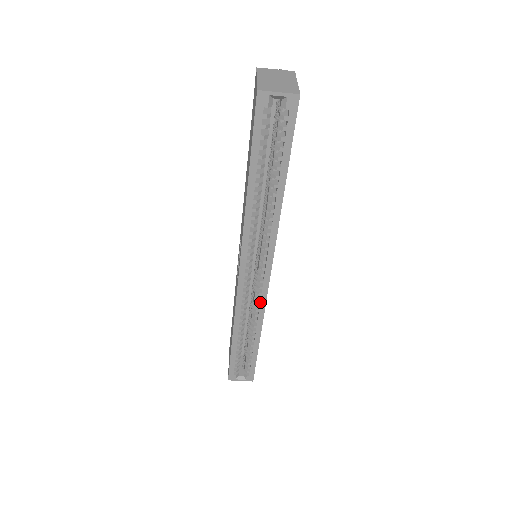
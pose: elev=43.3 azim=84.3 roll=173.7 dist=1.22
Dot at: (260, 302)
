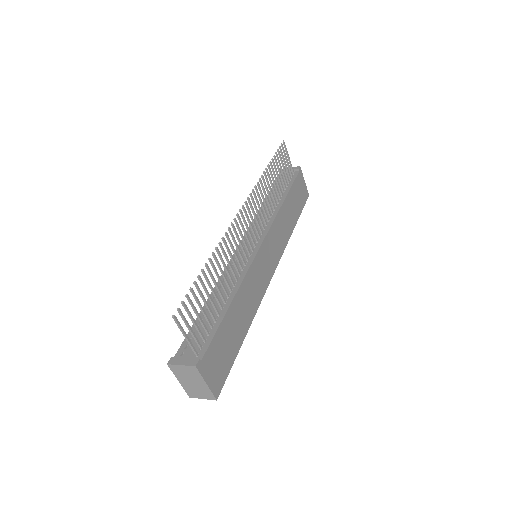
Dot at: occluded
